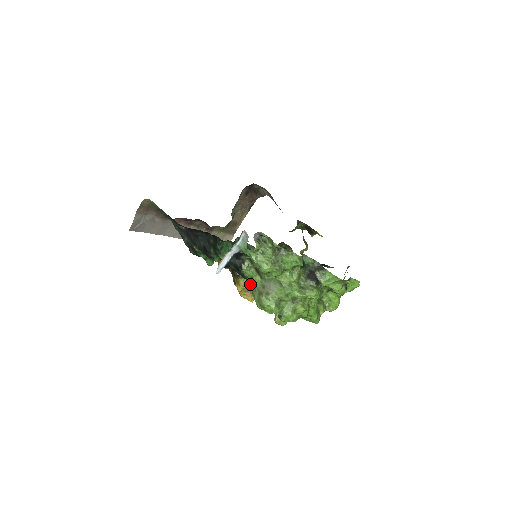
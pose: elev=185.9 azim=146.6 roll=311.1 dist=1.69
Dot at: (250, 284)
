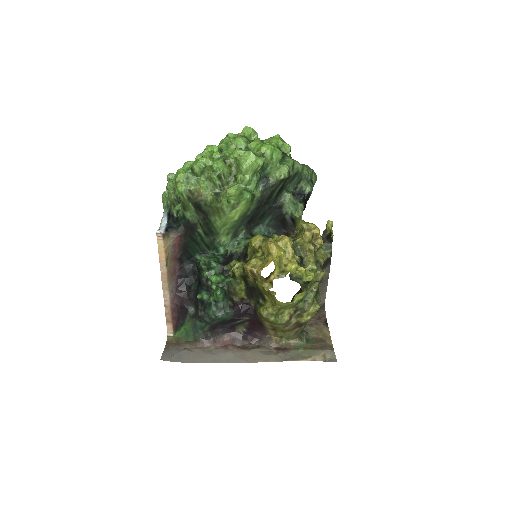
Dot at: (182, 207)
